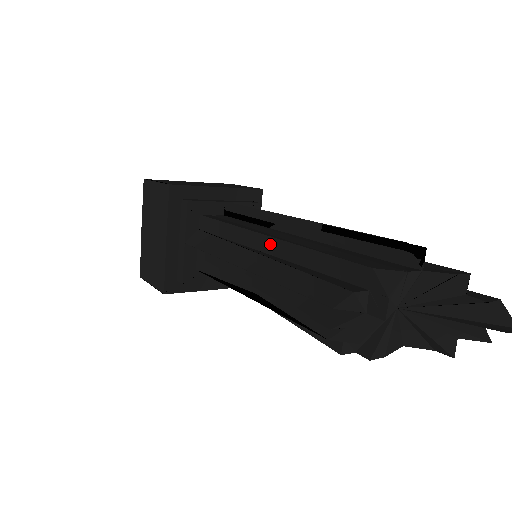
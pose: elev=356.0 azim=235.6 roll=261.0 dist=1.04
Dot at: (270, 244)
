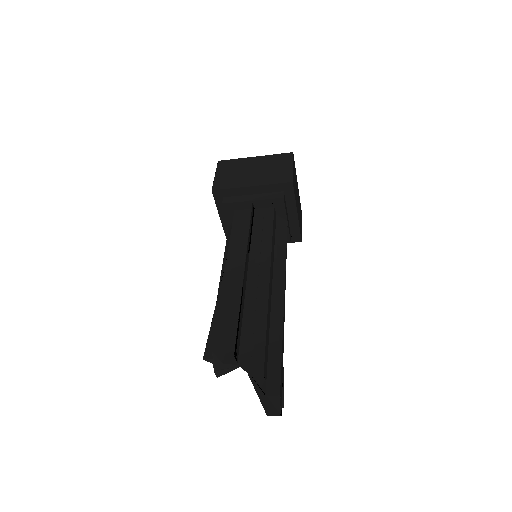
Dot at: occluded
